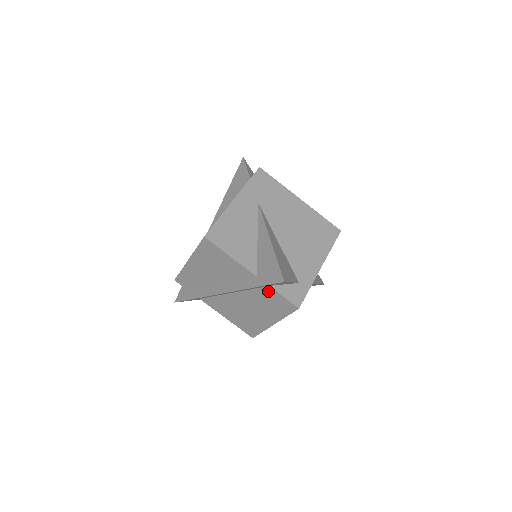
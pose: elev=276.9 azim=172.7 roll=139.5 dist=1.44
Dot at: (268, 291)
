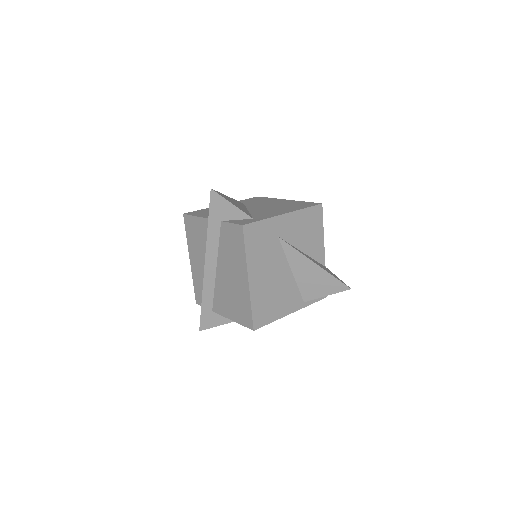
Dot at: (224, 230)
